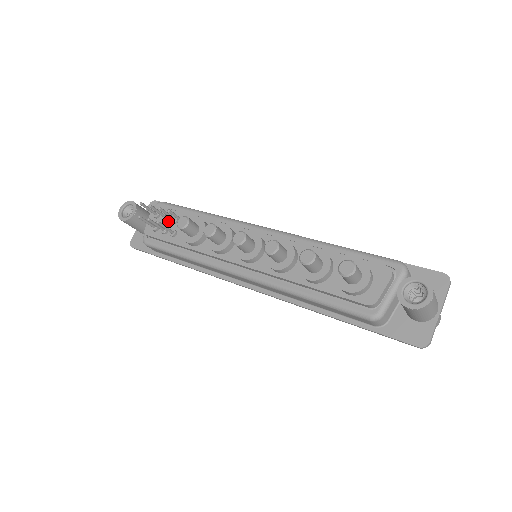
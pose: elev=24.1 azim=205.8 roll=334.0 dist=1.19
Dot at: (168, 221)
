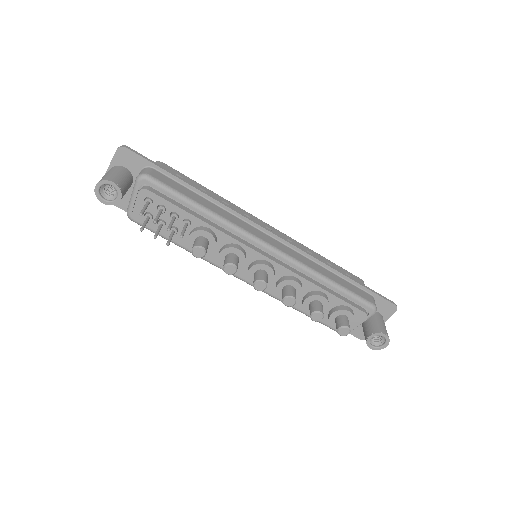
Dot at: (165, 214)
